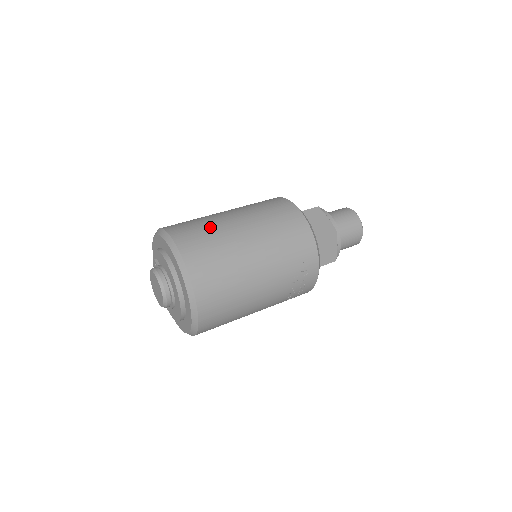
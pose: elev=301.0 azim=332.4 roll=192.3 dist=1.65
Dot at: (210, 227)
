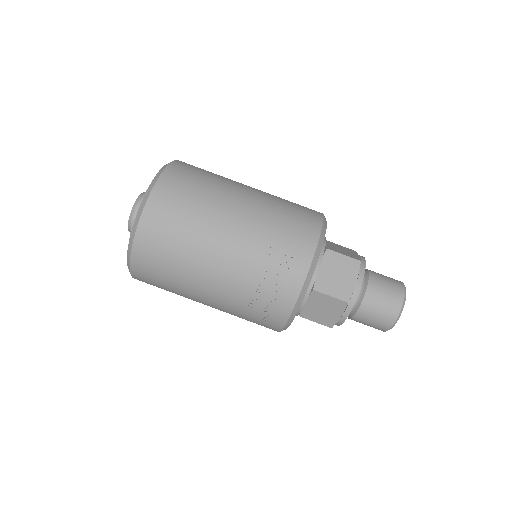
Dot at: occluded
